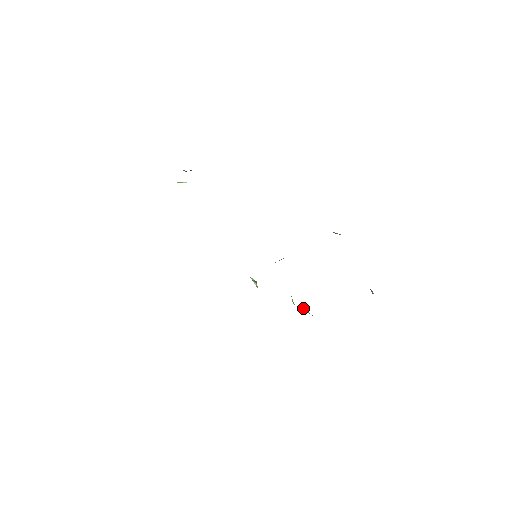
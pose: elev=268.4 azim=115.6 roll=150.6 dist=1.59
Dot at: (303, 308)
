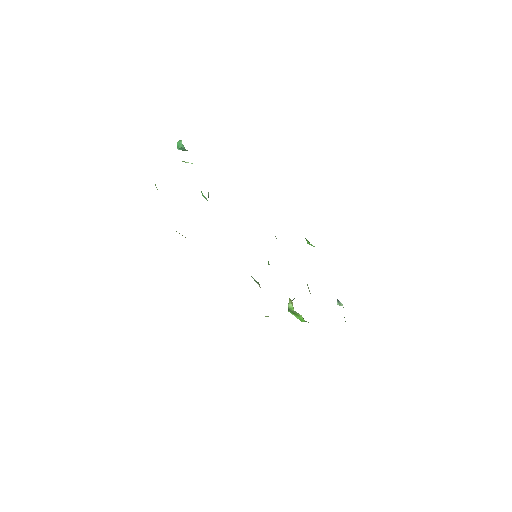
Dot at: (297, 314)
